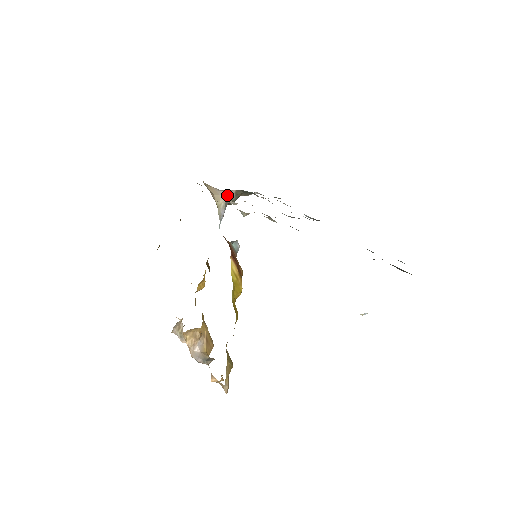
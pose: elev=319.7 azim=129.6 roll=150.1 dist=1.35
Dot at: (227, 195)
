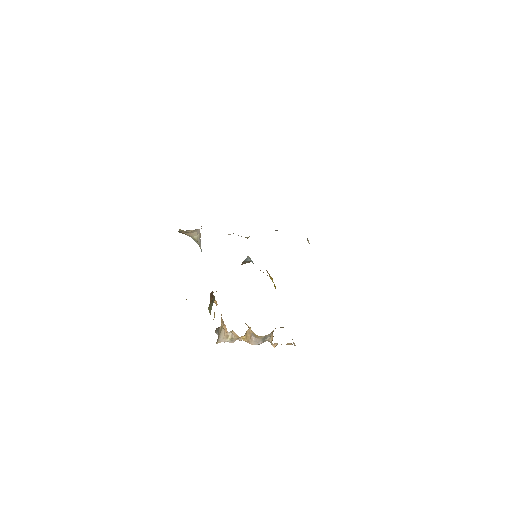
Dot at: occluded
